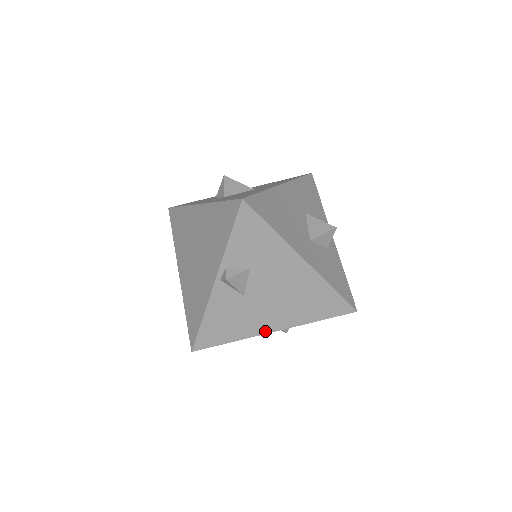
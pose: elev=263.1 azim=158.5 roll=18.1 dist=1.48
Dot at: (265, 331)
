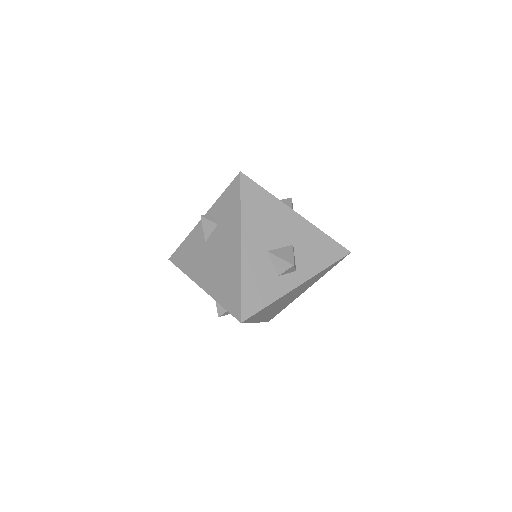
Dot at: (198, 282)
